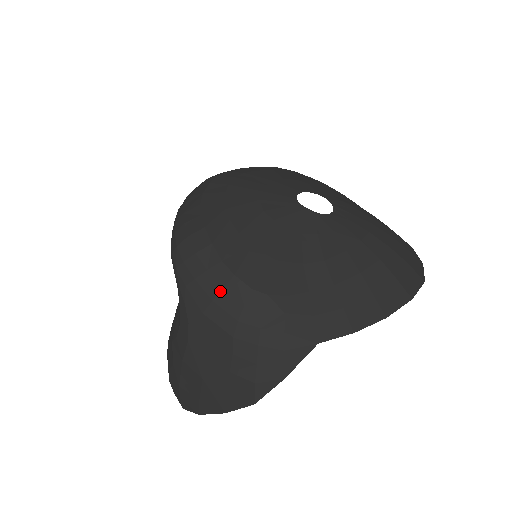
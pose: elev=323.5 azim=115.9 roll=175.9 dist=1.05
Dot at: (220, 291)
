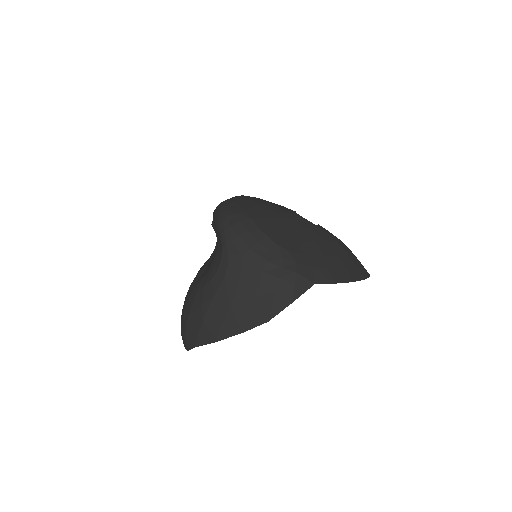
Dot at: (256, 243)
